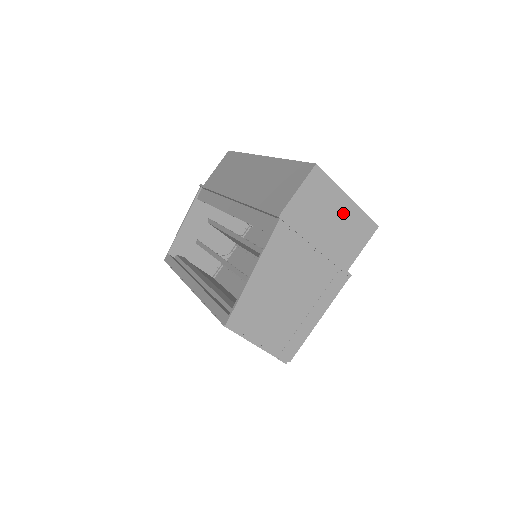
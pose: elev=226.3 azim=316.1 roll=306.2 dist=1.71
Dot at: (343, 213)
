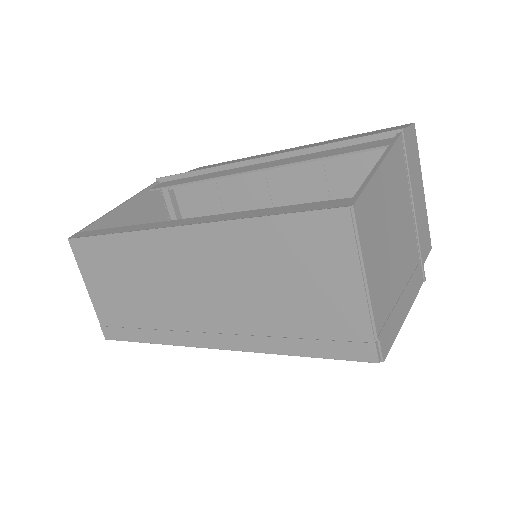
Dot at: (420, 200)
